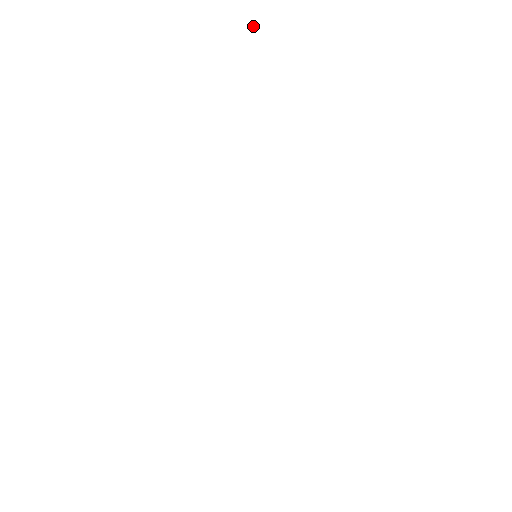
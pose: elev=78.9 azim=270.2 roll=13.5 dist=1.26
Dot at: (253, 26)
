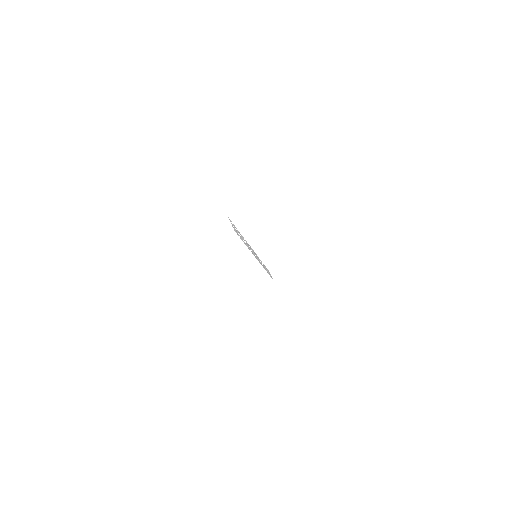
Dot at: occluded
